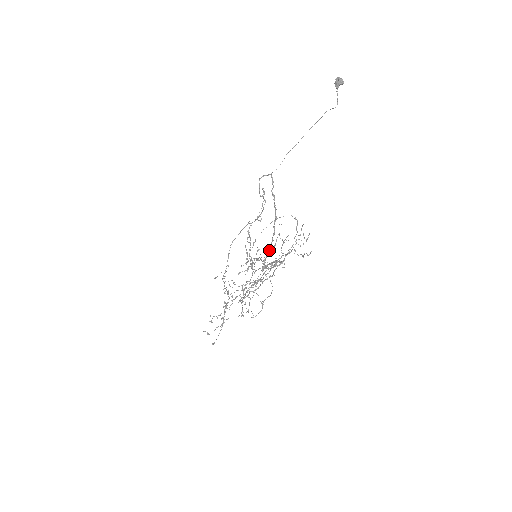
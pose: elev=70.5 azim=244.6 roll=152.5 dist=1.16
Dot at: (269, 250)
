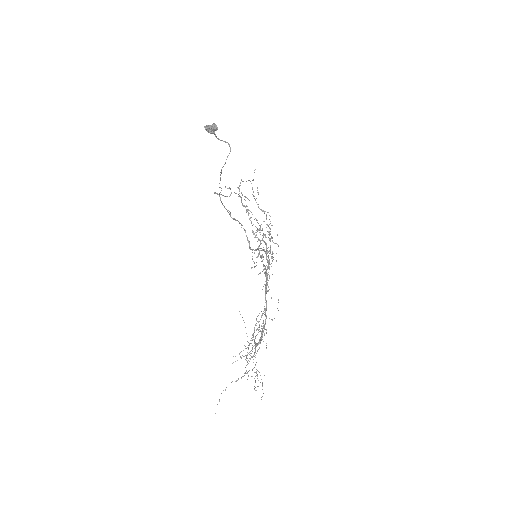
Dot at: (264, 251)
